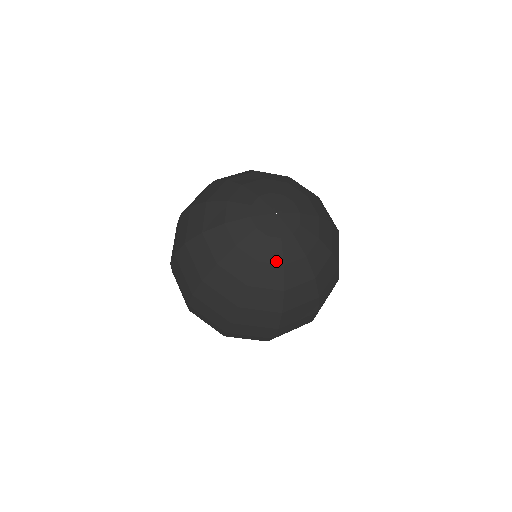
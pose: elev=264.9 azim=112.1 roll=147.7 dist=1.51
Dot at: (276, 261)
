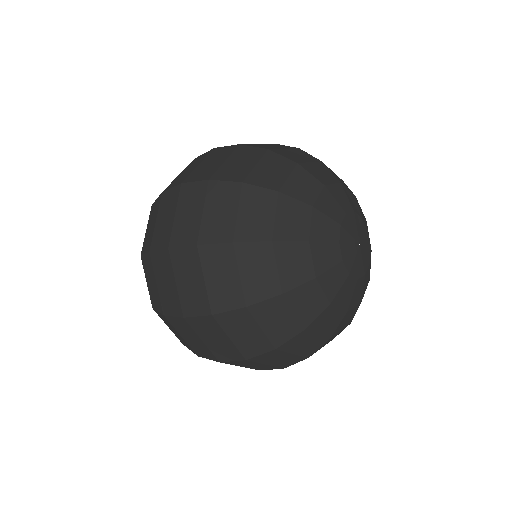
Dot at: (328, 293)
